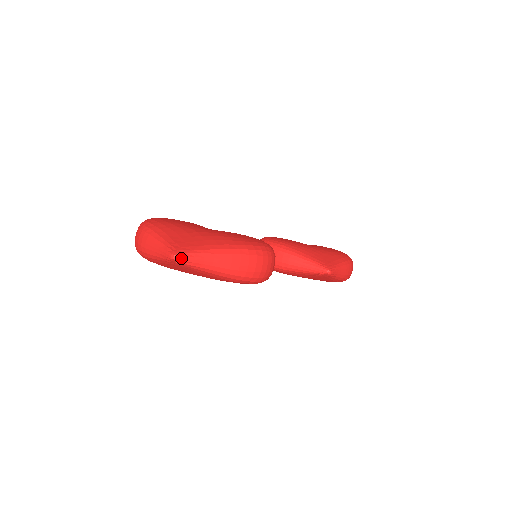
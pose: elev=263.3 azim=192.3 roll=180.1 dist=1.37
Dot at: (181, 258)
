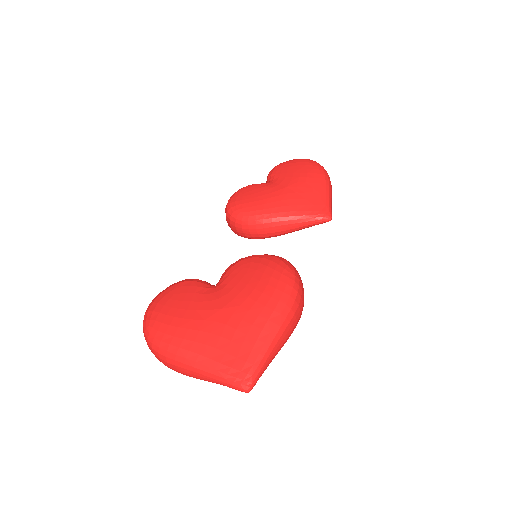
Dot at: (253, 385)
